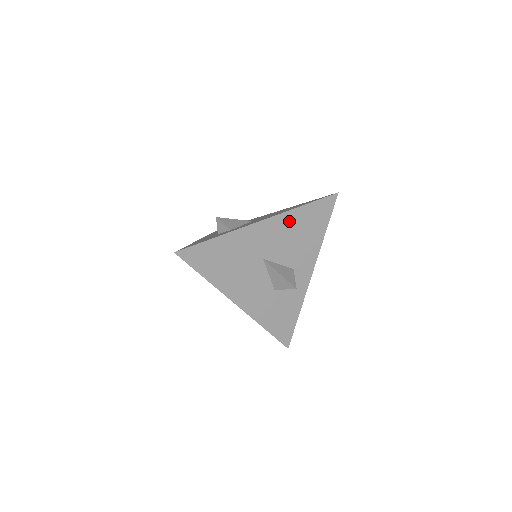
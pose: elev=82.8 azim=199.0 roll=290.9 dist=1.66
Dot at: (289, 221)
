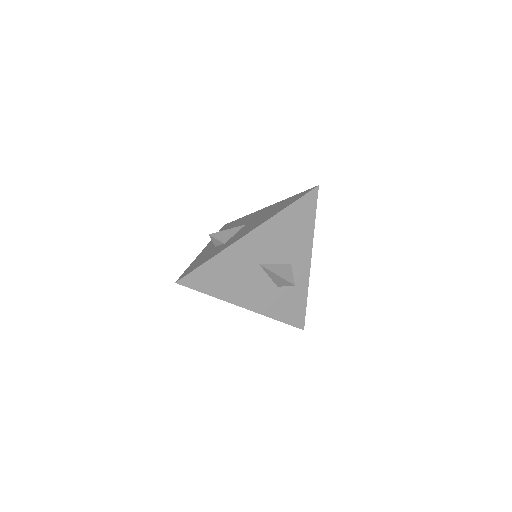
Dot at: (275, 225)
